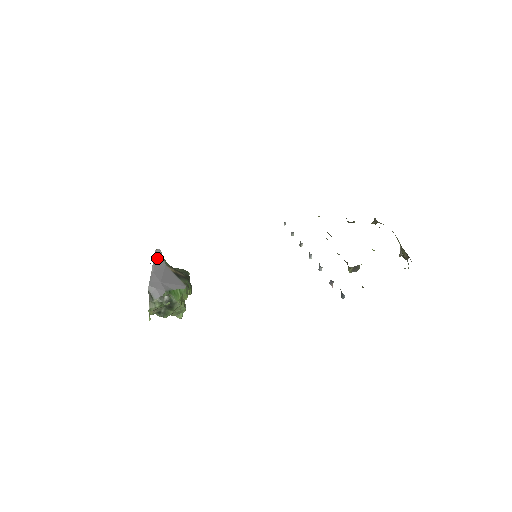
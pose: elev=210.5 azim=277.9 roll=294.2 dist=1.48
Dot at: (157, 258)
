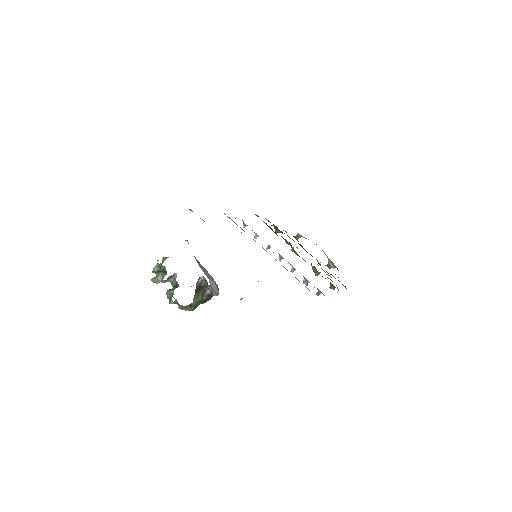
Dot at: occluded
